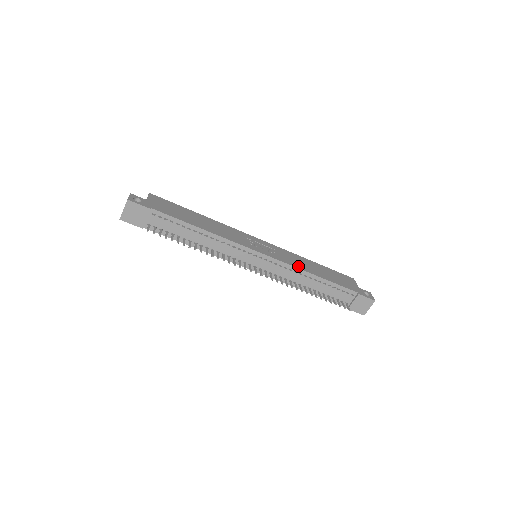
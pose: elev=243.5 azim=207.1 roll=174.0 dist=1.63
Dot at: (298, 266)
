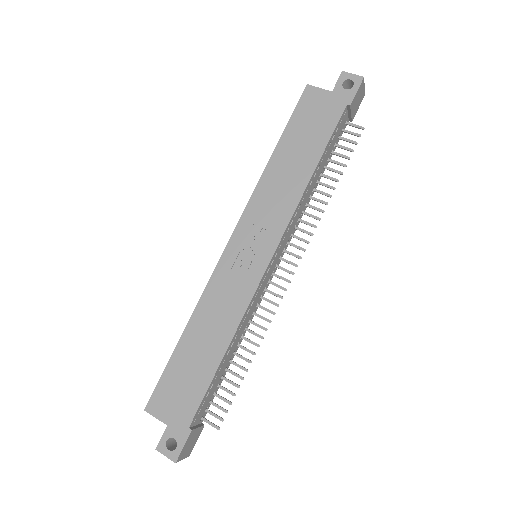
Dot at: (292, 201)
